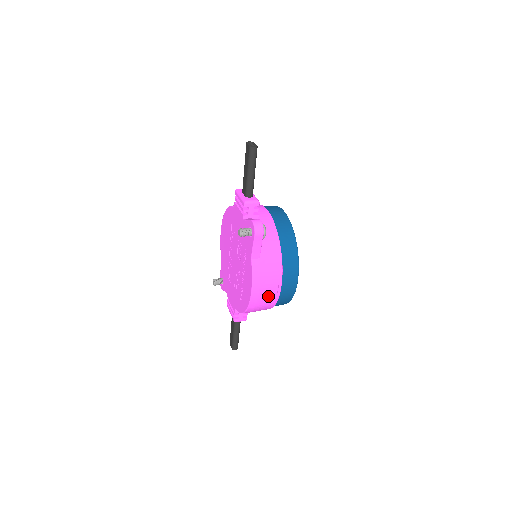
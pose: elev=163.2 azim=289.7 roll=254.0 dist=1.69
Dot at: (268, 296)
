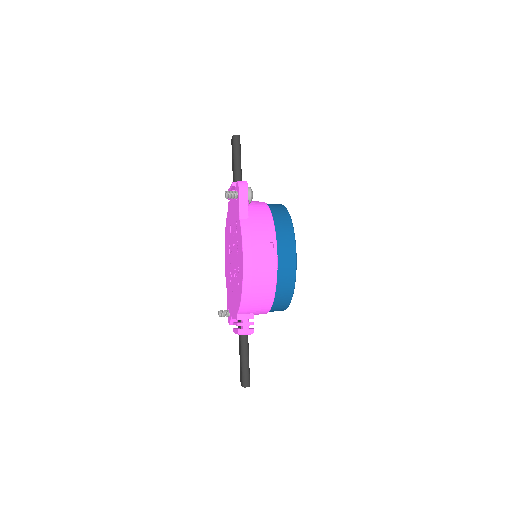
Dot at: (264, 262)
